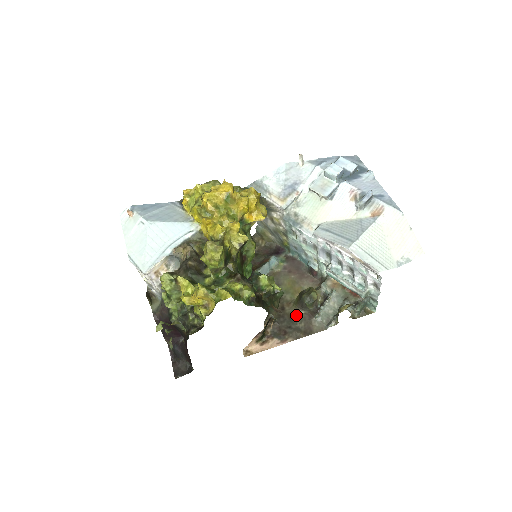
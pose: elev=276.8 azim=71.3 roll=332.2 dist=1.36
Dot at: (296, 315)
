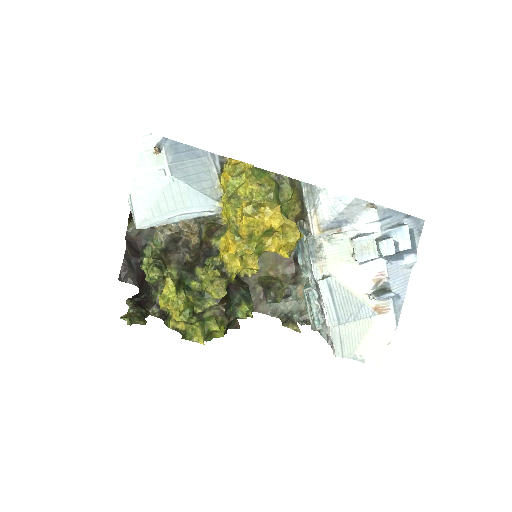
Dot at: (254, 287)
